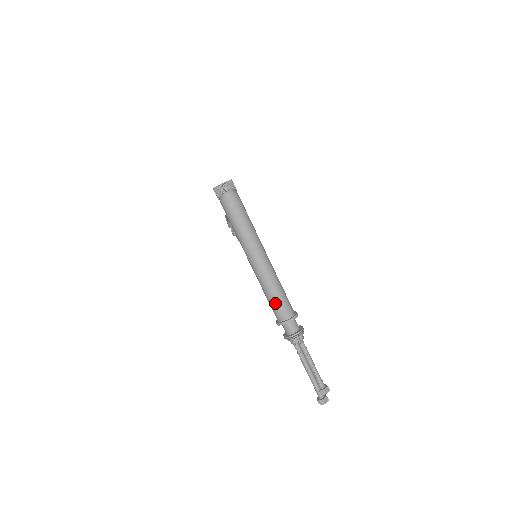
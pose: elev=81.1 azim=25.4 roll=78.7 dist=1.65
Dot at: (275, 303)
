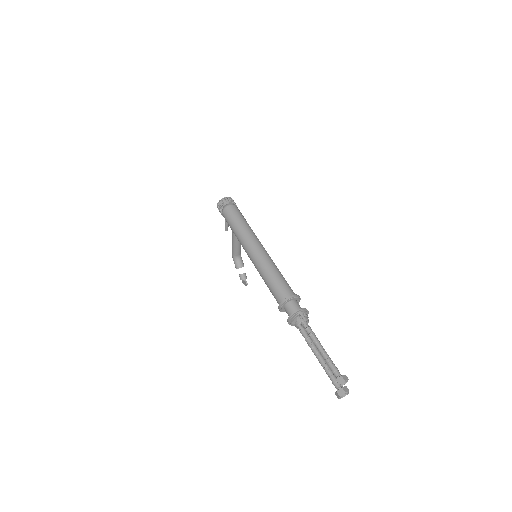
Dot at: (275, 284)
